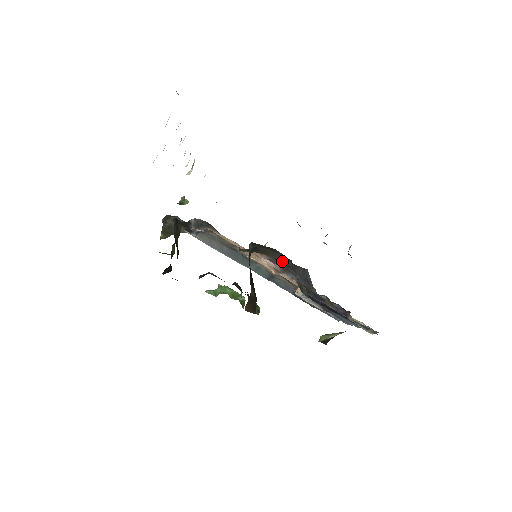
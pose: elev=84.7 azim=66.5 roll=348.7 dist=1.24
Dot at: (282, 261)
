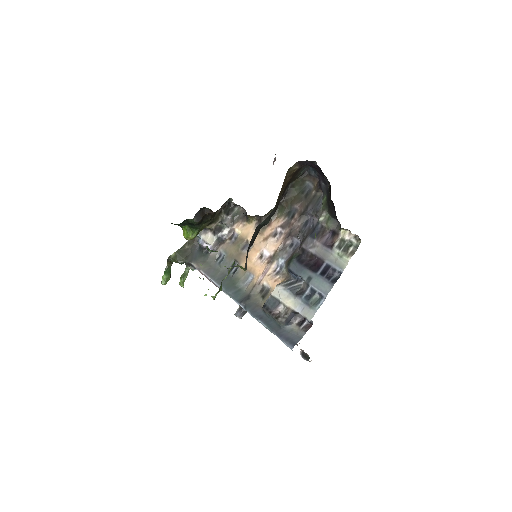
Dot at: (301, 206)
